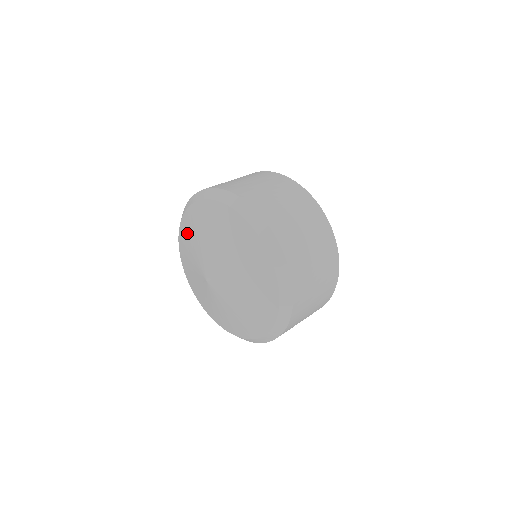
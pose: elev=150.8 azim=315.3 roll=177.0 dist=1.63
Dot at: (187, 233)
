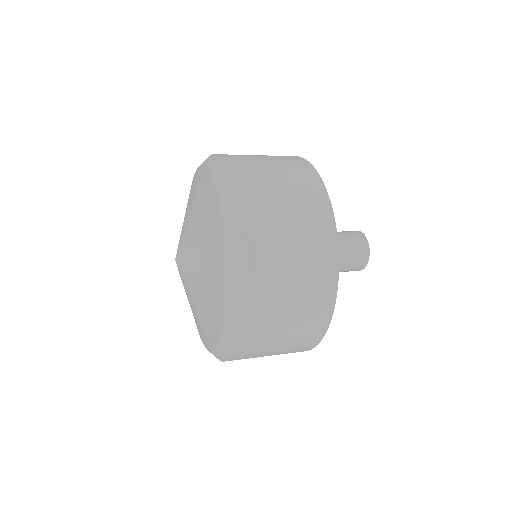
Dot at: occluded
